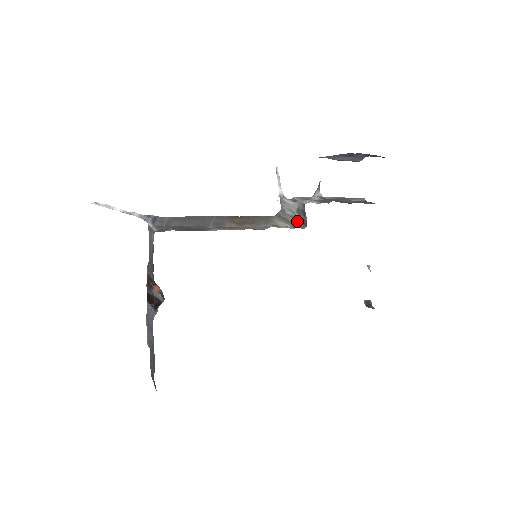
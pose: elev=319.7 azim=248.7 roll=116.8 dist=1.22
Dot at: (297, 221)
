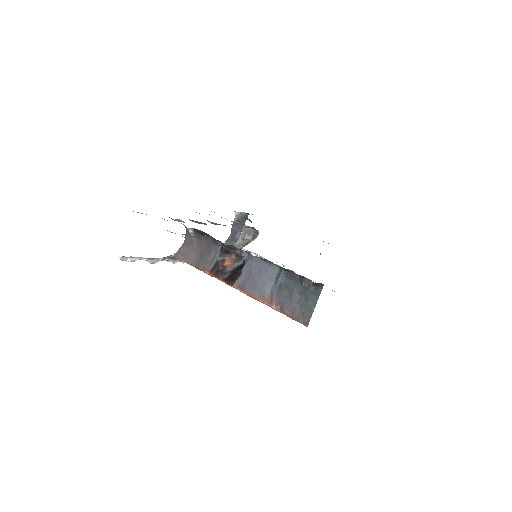
Dot at: (250, 242)
